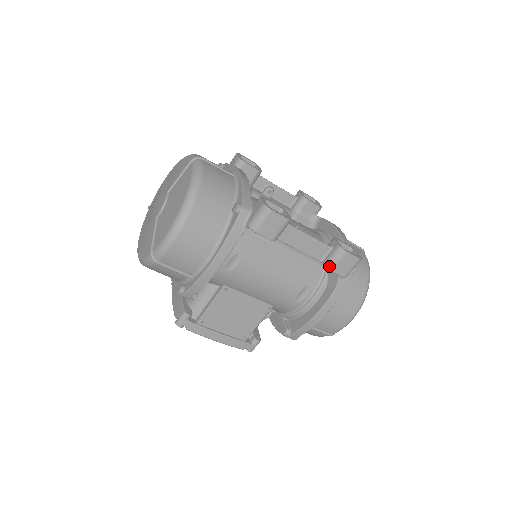
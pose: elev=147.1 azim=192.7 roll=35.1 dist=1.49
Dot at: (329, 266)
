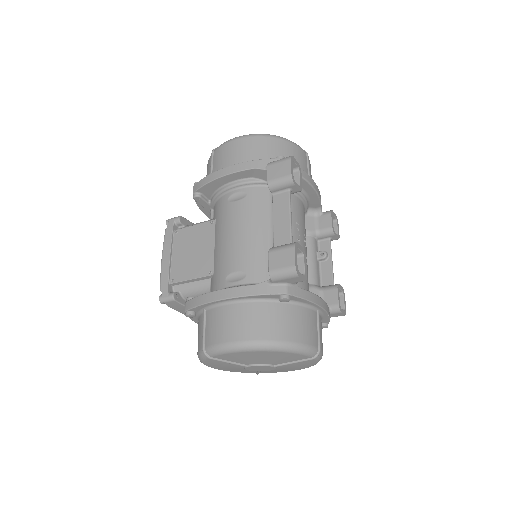
Dot at: (272, 248)
